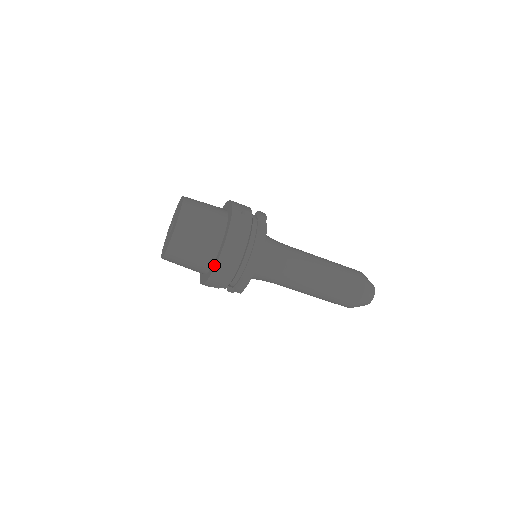
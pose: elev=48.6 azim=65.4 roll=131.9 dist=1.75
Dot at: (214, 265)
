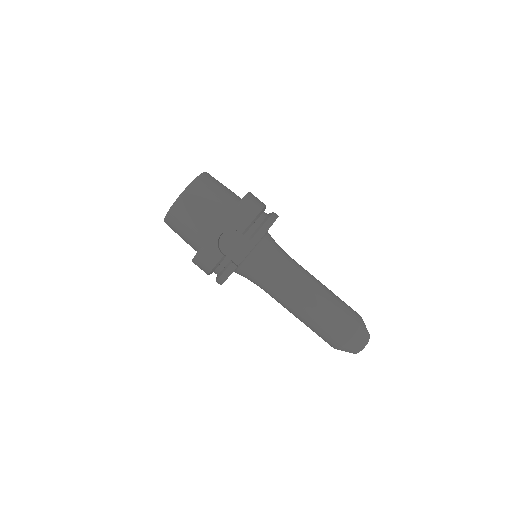
Dot at: occluded
